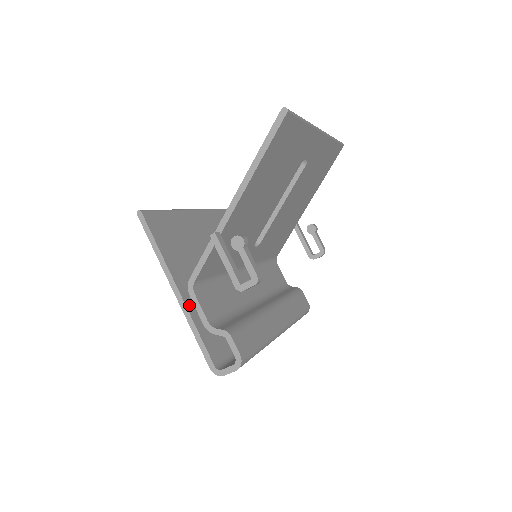
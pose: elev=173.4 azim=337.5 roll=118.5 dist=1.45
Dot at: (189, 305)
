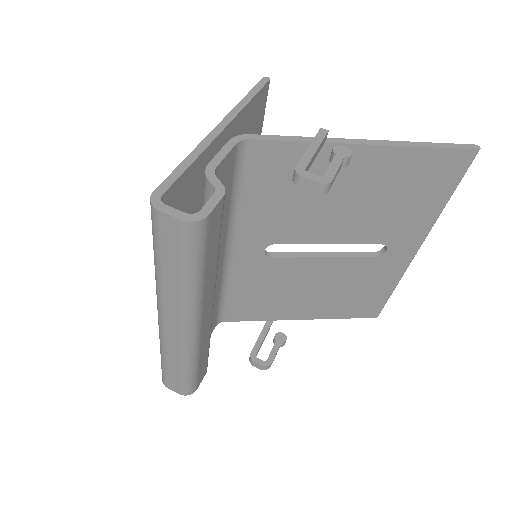
Dot at: (212, 148)
